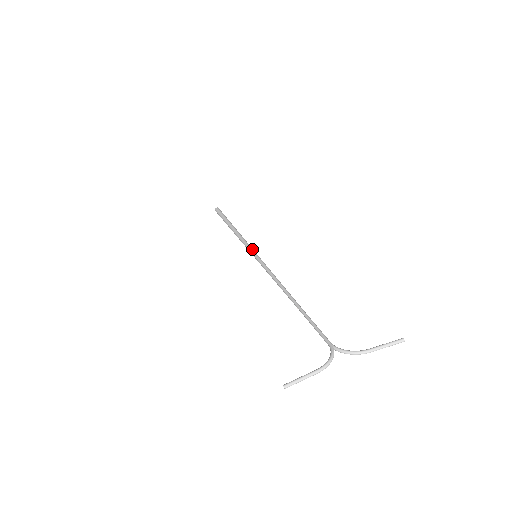
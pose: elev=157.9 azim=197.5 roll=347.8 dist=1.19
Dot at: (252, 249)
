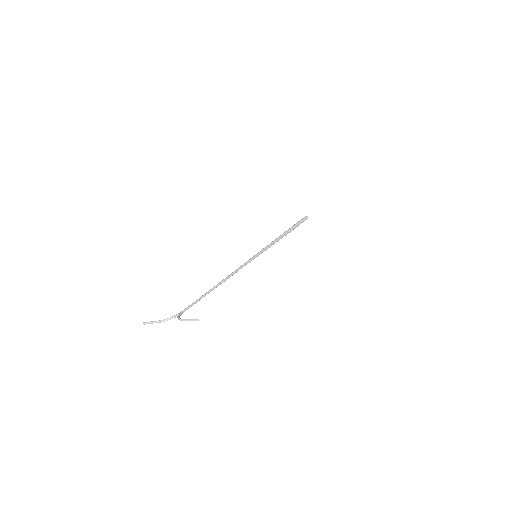
Dot at: (260, 251)
